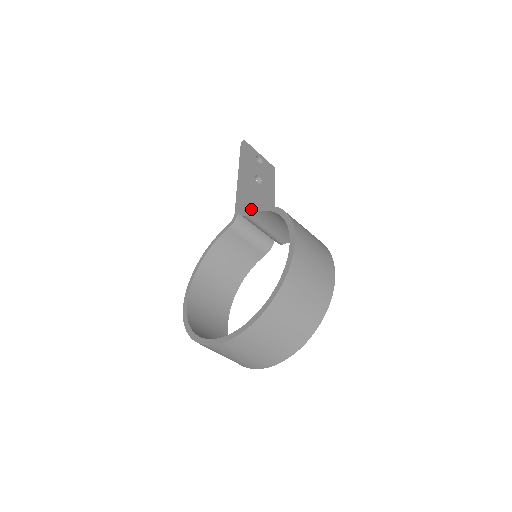
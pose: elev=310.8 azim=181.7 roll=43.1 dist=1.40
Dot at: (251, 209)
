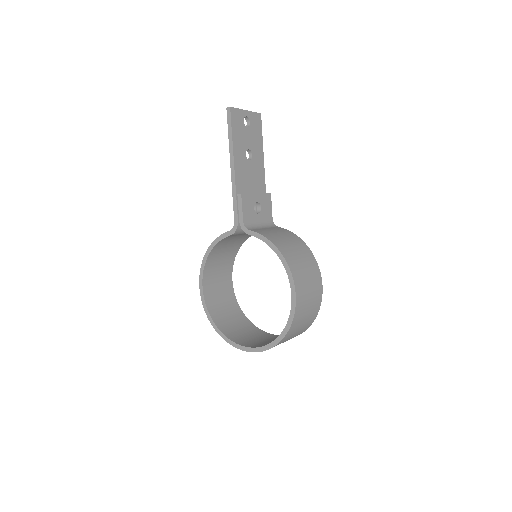
Dot at: (249, 214)
